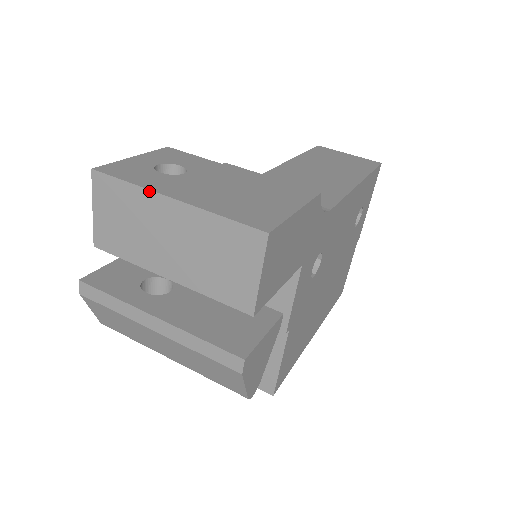
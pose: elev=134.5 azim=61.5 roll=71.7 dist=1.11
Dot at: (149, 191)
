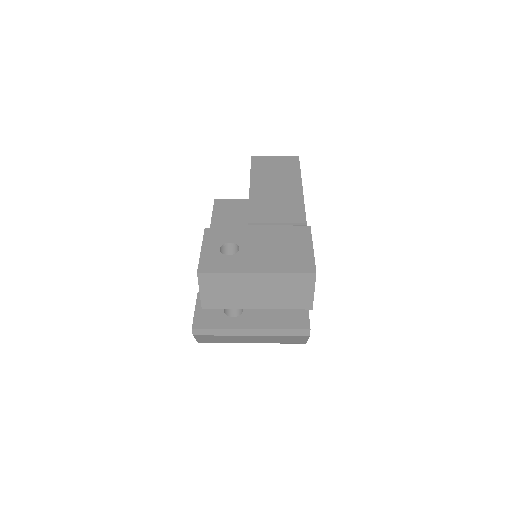
Dot at: (240, 273)
